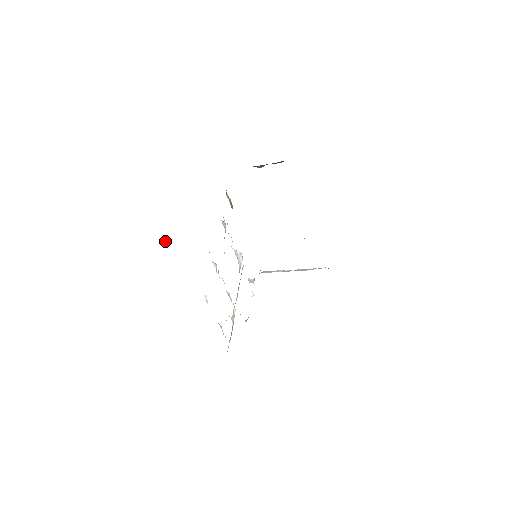
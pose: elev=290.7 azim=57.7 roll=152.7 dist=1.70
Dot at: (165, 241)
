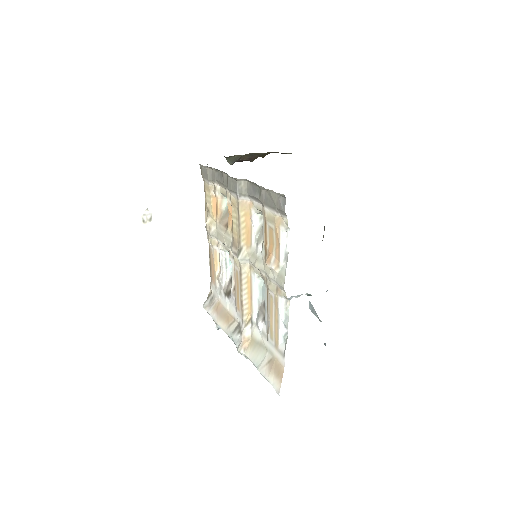
Dot at: (146, 220)
